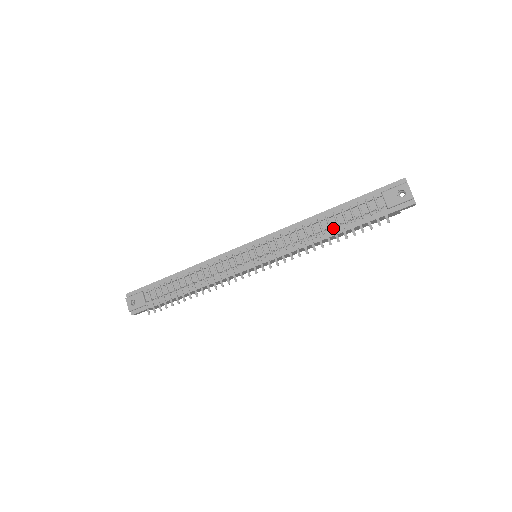
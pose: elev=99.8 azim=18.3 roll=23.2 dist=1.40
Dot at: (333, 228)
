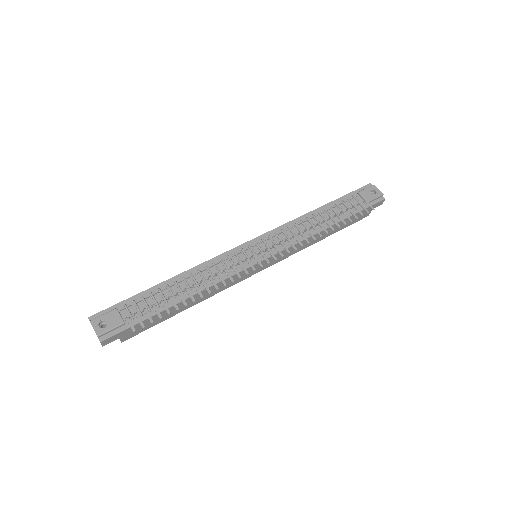
Dot at: (331, 217)
